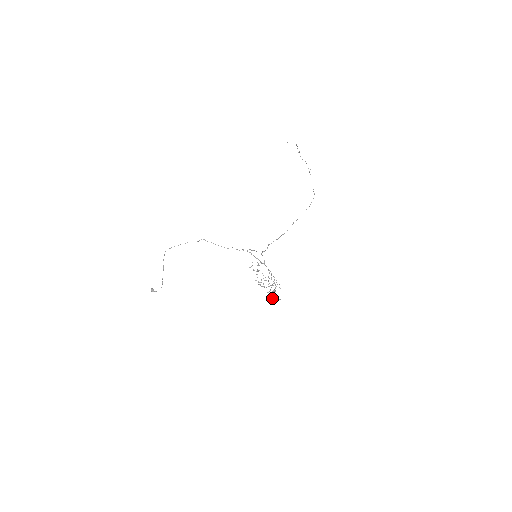
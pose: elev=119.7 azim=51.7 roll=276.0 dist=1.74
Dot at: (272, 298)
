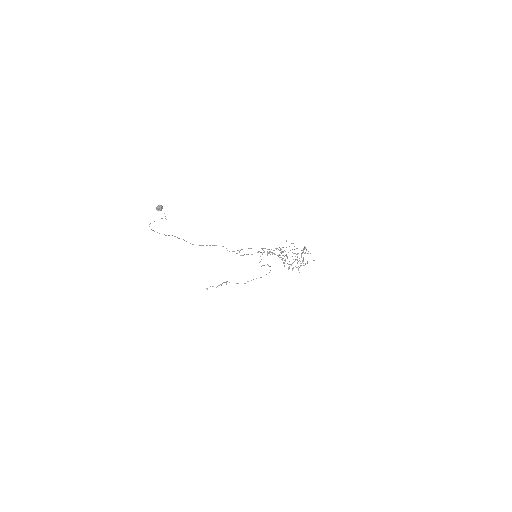
Dot at: occluded
